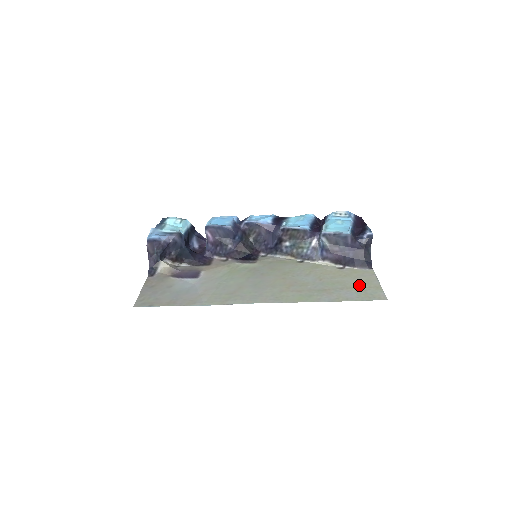
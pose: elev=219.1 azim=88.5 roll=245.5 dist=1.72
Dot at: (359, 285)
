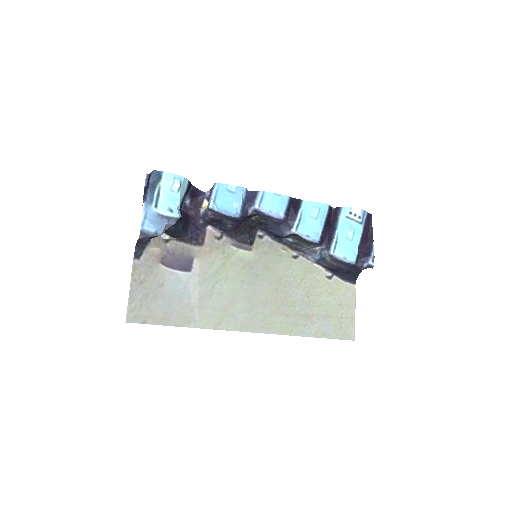
Dot at: (339, 313)
